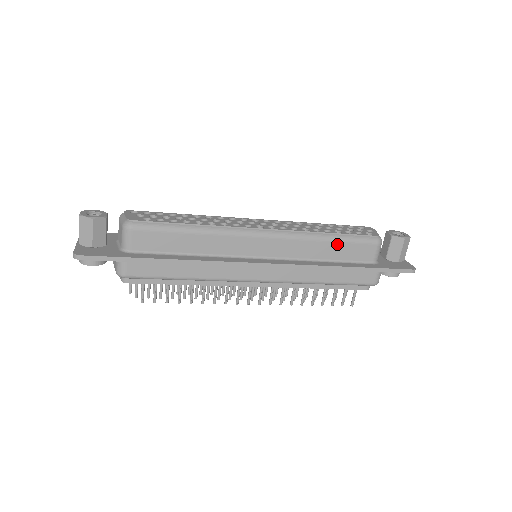
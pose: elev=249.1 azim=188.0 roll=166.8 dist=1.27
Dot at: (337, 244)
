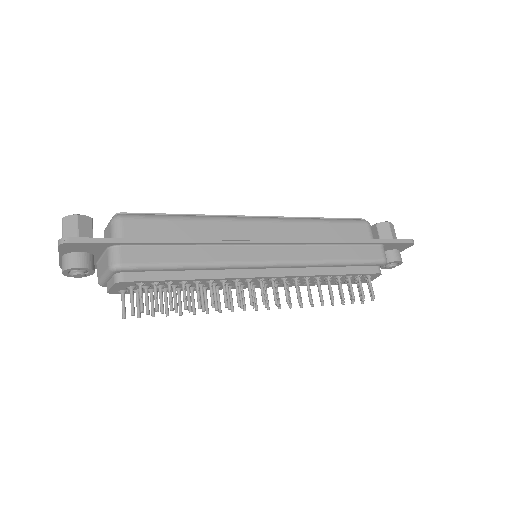
Dot at: (330, 225)
